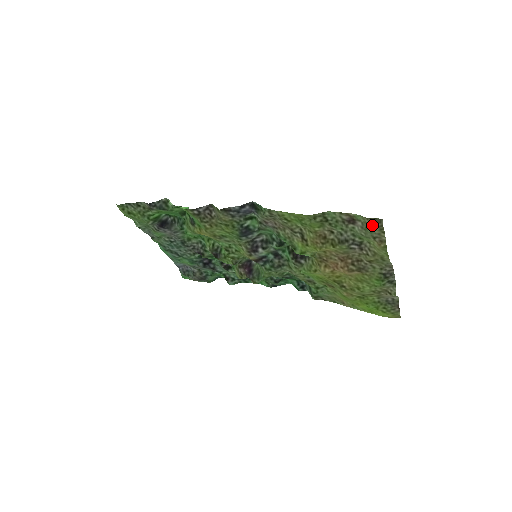
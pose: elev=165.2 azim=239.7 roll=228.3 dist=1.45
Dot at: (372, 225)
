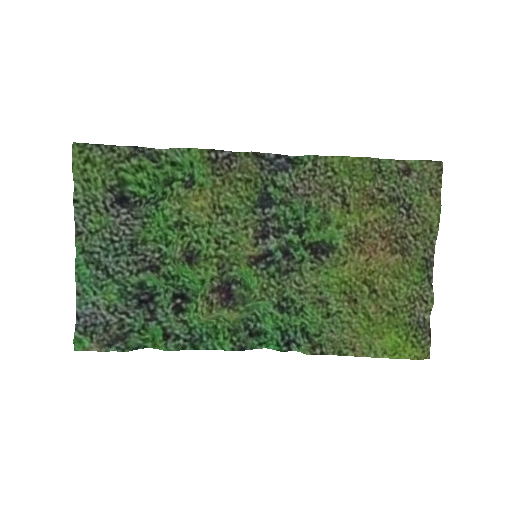
Dot at: (432, 169)
